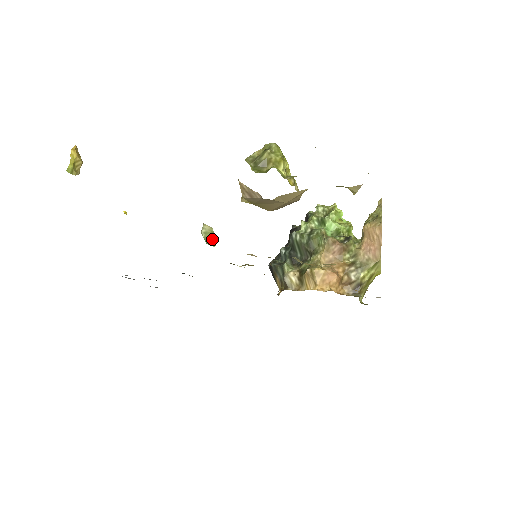
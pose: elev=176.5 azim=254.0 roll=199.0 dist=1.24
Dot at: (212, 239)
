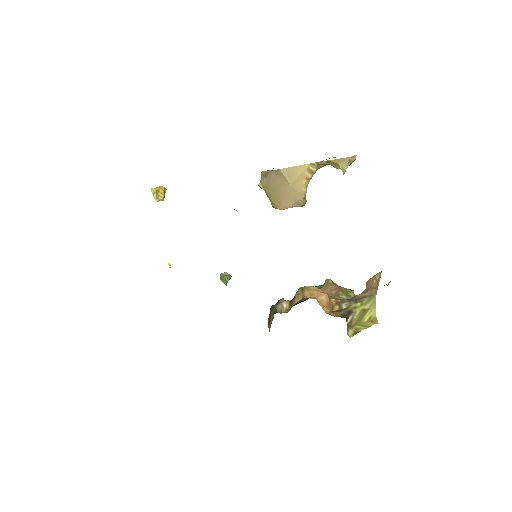
Dot at: (227, 280)
